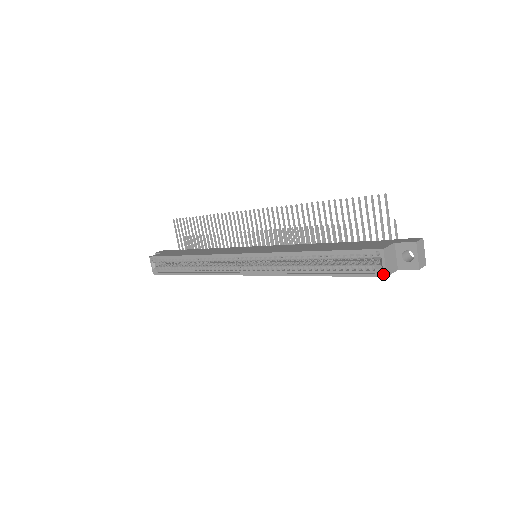
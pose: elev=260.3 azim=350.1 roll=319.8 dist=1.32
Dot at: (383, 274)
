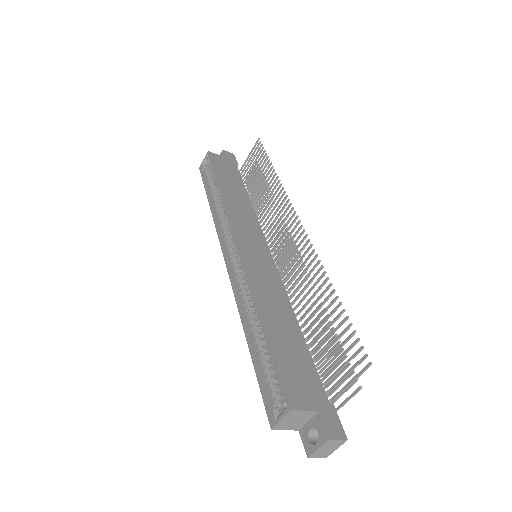
Dot at: (272, 423)
